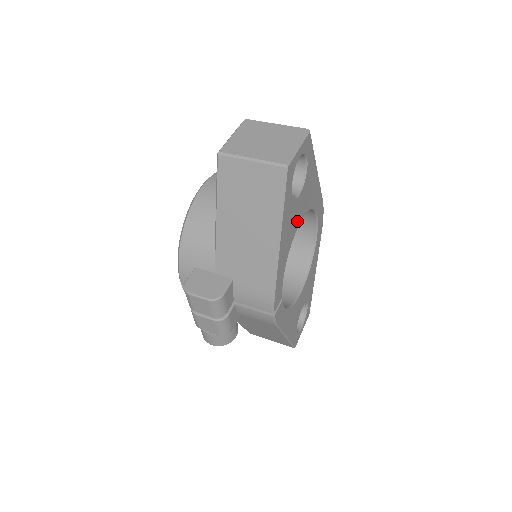
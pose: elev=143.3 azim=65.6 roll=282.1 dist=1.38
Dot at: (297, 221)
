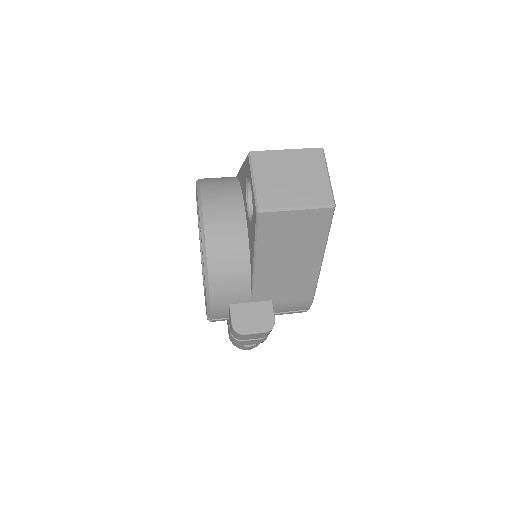
Dot at: occluded
